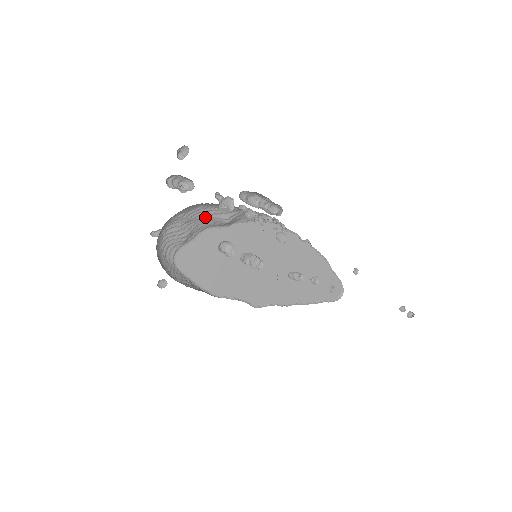
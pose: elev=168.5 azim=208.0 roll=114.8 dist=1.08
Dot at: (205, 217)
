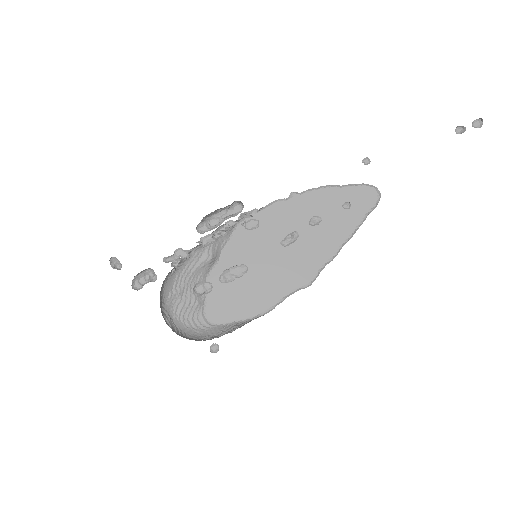
Dot at: (191, 275)
